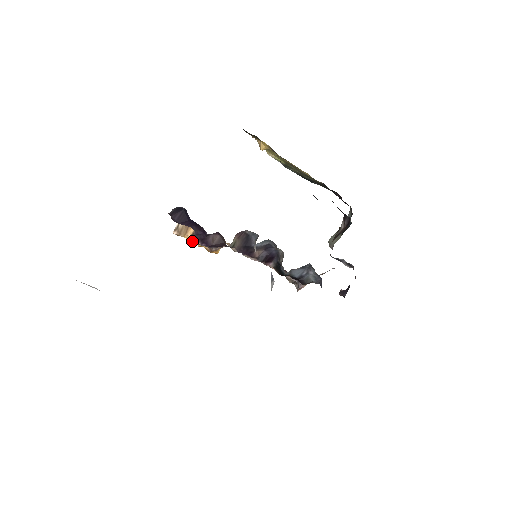
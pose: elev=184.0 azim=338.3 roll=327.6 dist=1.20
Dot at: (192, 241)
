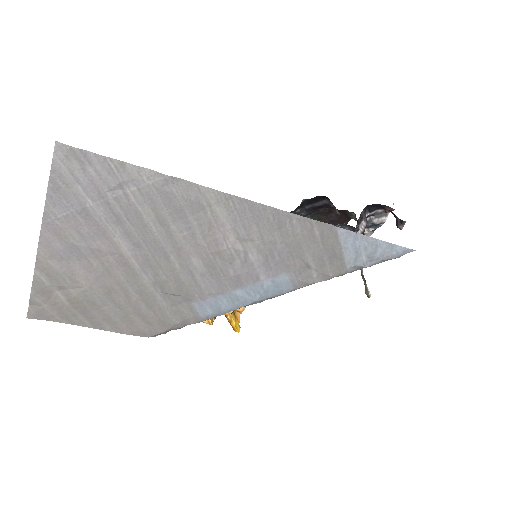
Dot at: occluded
